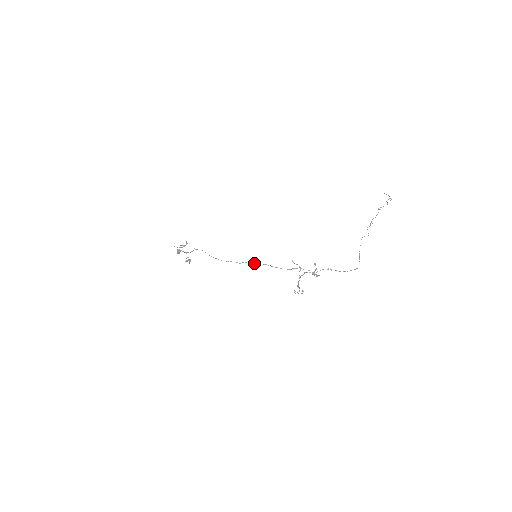
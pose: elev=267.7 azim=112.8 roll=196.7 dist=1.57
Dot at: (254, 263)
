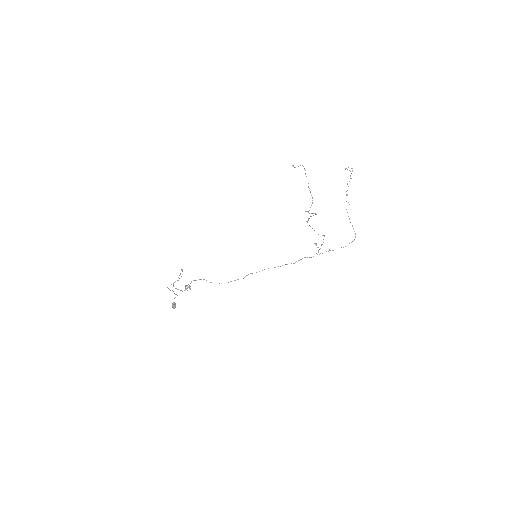
Dot at: (256, 272)
